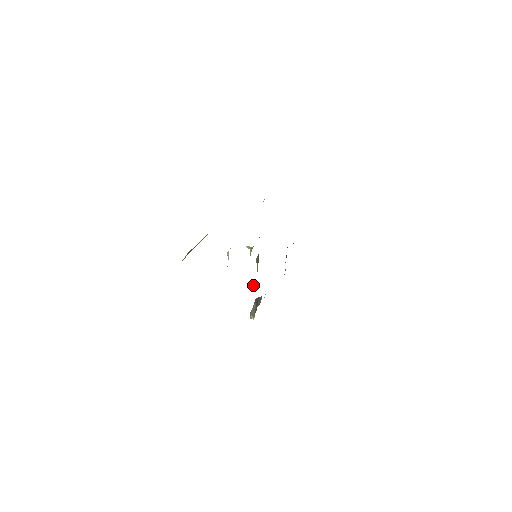
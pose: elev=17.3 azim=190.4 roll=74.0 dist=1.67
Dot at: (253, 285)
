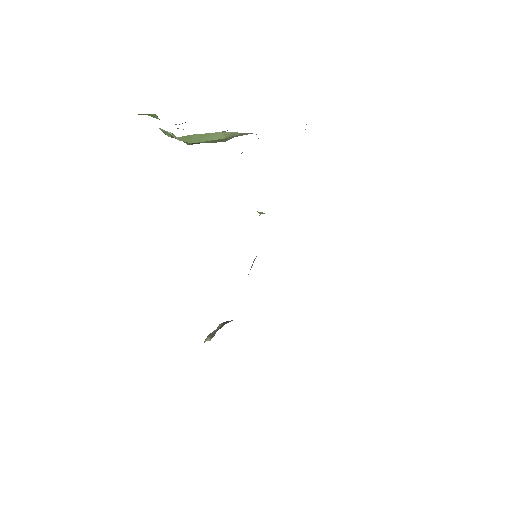
Dot at: occluded
